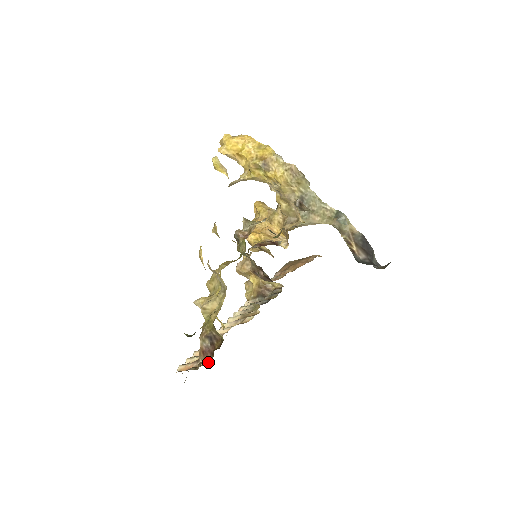
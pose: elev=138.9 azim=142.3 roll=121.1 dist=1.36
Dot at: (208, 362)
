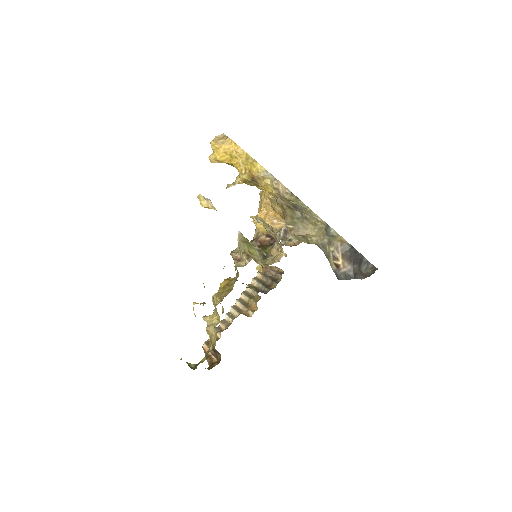
Dot at: (216, 360)
